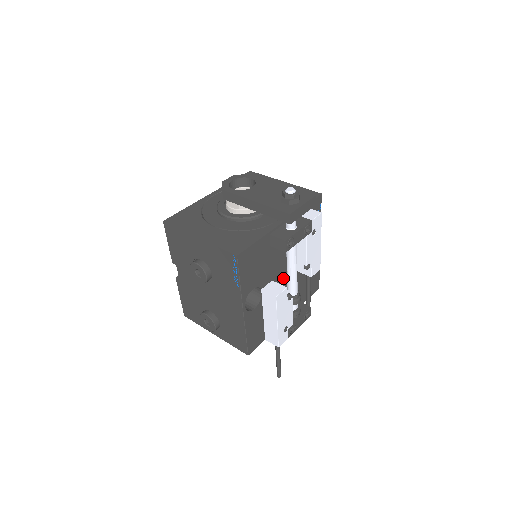
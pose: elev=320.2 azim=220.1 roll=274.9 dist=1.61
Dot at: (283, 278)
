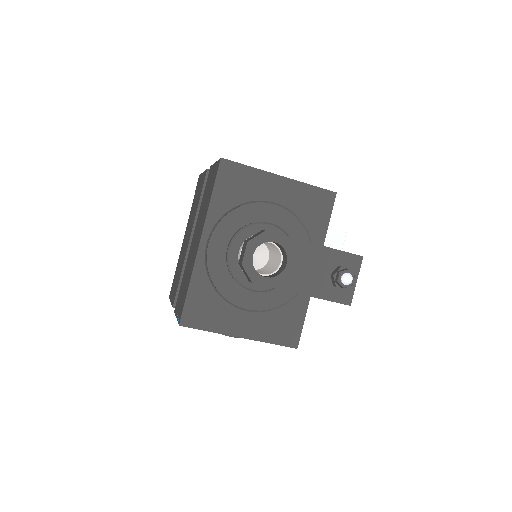
Dot at: occluded
